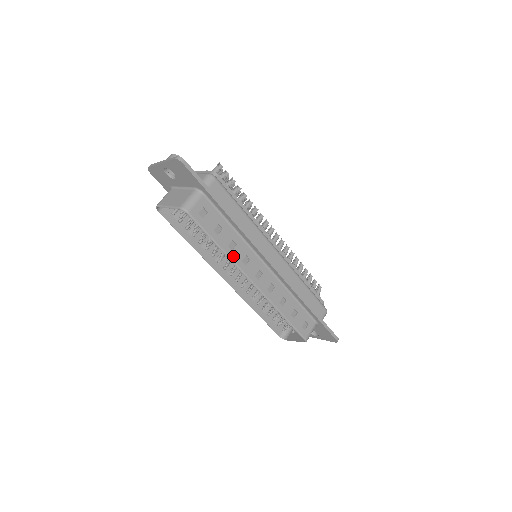
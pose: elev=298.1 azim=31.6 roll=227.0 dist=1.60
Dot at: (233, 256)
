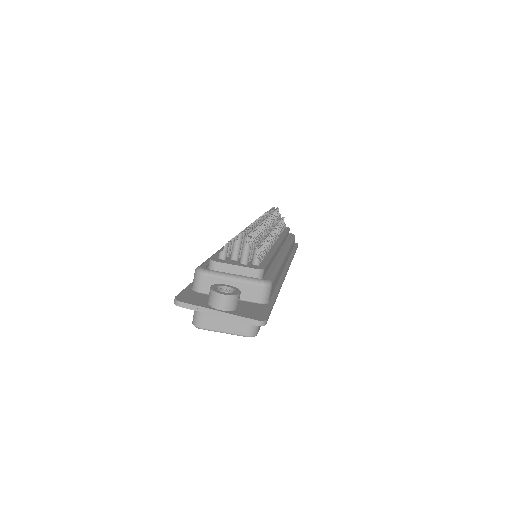
Dot at: occluded
